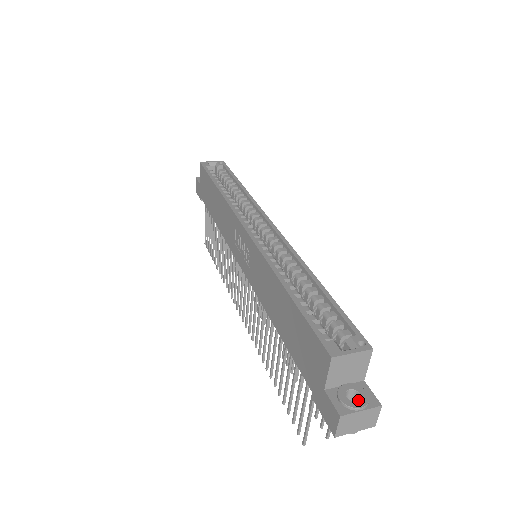
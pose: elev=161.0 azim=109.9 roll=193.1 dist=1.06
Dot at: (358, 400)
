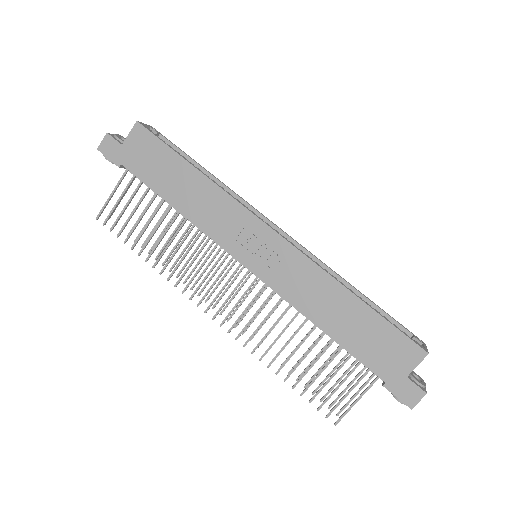
Dot at: occluded
